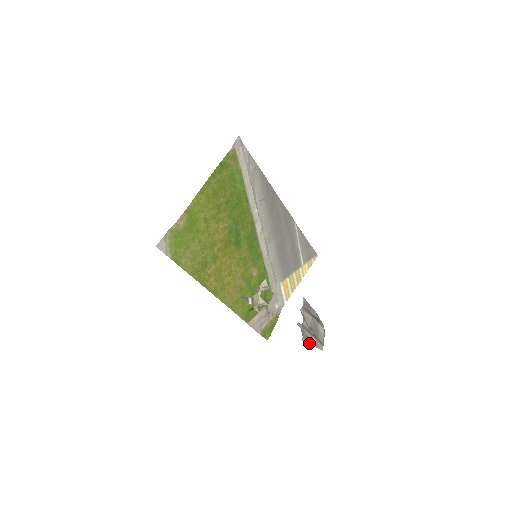
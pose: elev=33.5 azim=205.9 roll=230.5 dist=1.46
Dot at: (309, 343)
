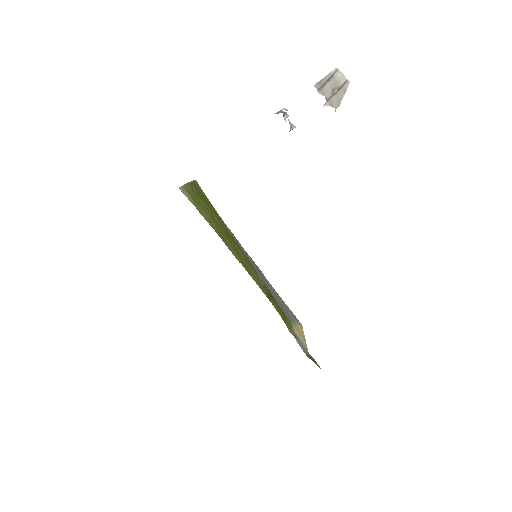
Dot at: (340, 100)
